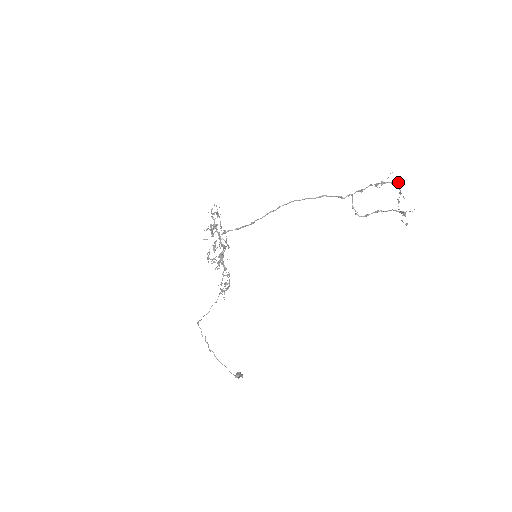
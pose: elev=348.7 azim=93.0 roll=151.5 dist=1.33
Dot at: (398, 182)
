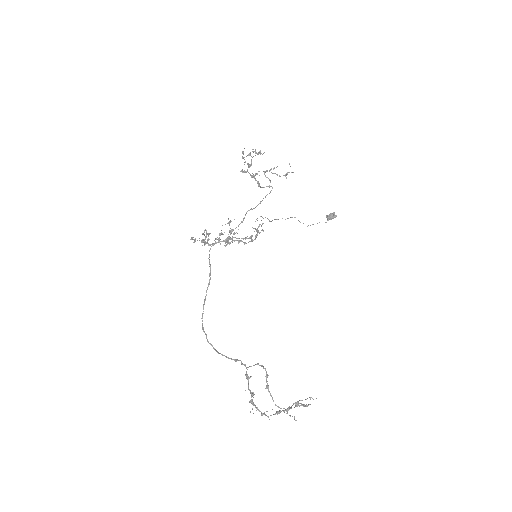
Dot at: occluded
